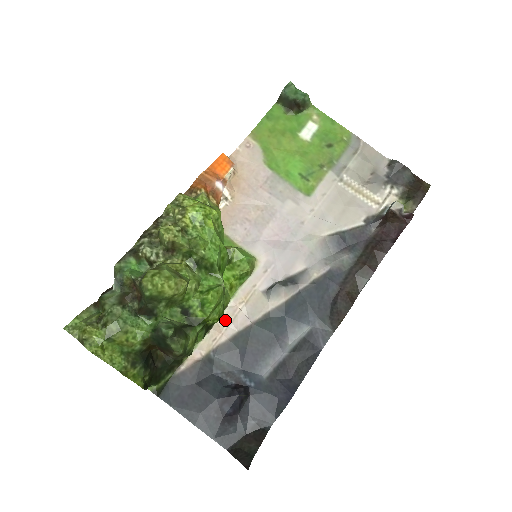
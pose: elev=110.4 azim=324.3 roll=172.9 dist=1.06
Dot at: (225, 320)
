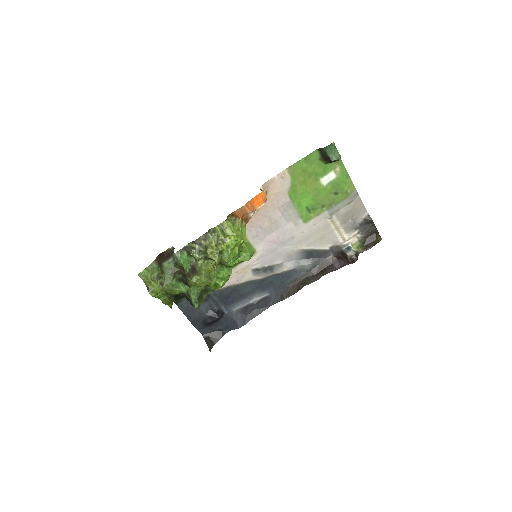
Dot at: occluded
